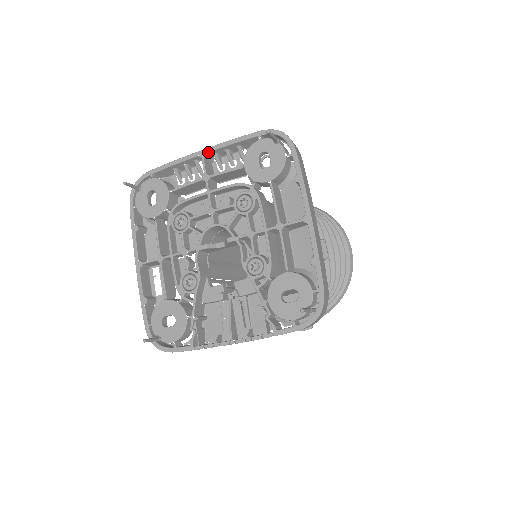
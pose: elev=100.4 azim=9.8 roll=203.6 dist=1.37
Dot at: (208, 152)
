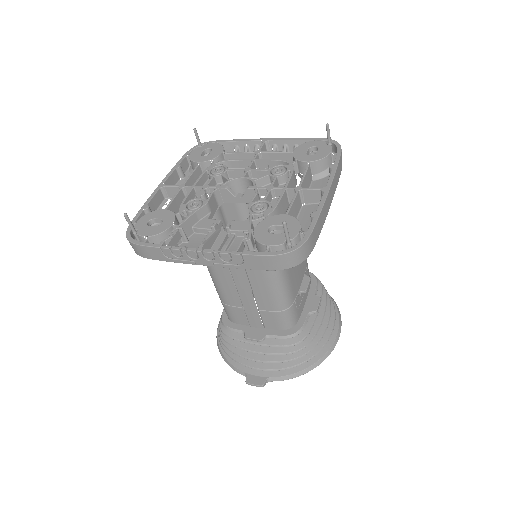
Dot at: (271, 140)
